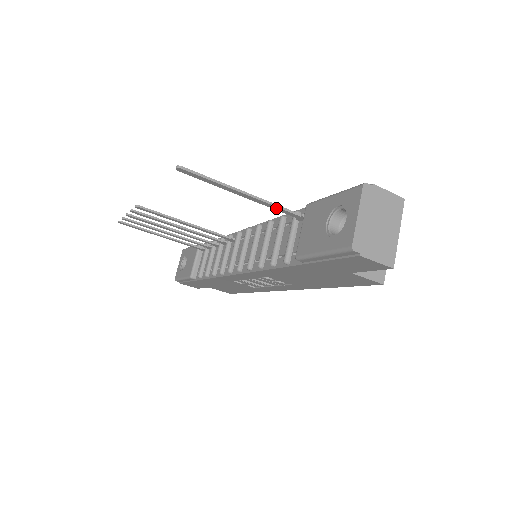
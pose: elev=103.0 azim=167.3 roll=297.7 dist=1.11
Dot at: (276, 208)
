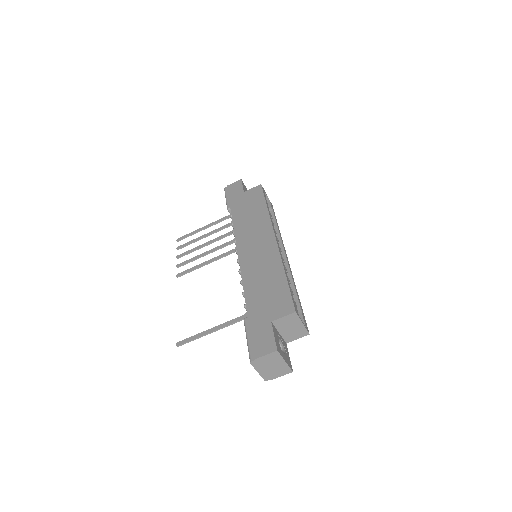
Dot at: (232, 323)
